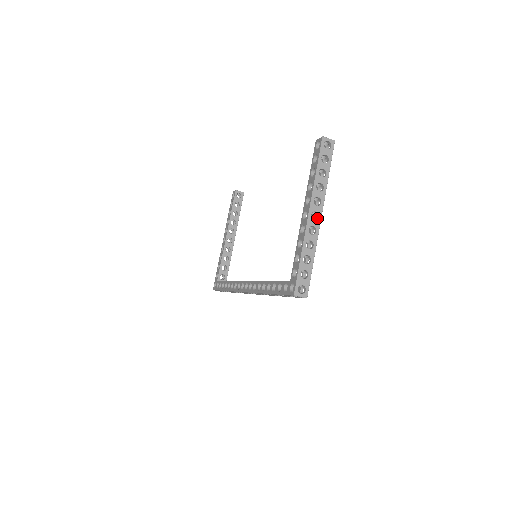
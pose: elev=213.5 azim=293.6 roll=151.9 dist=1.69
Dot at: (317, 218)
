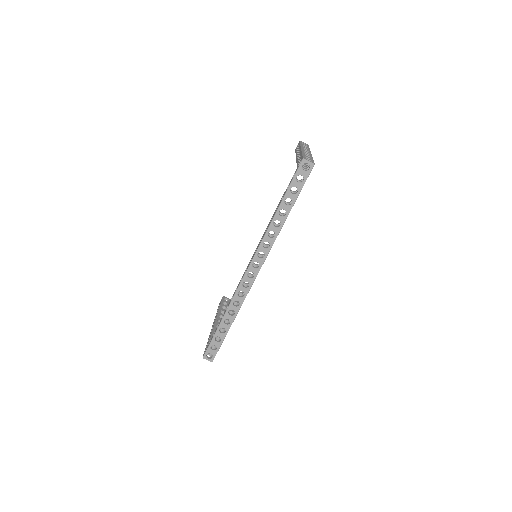
Dot at: occluded
